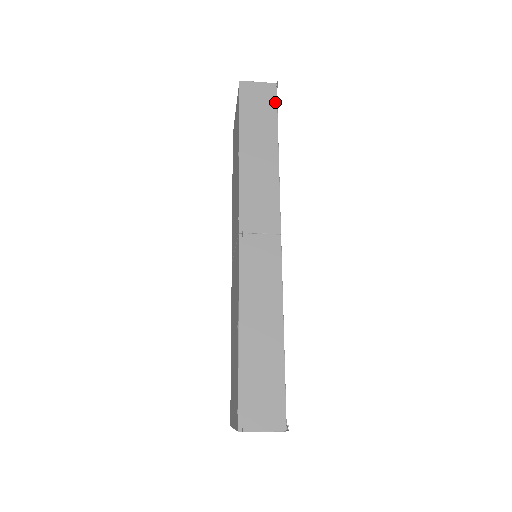
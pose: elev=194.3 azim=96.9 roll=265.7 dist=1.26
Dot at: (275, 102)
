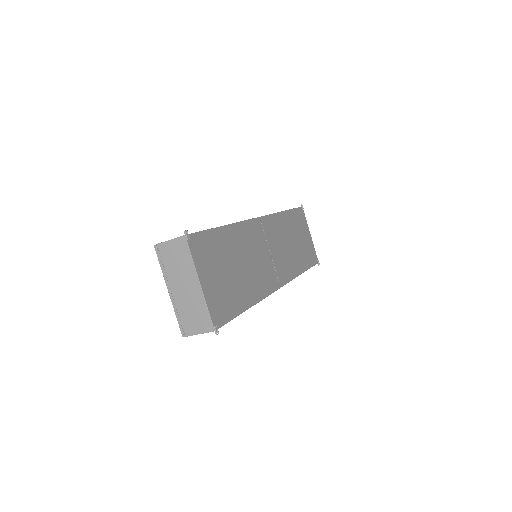
Dot at: (296, 208)
